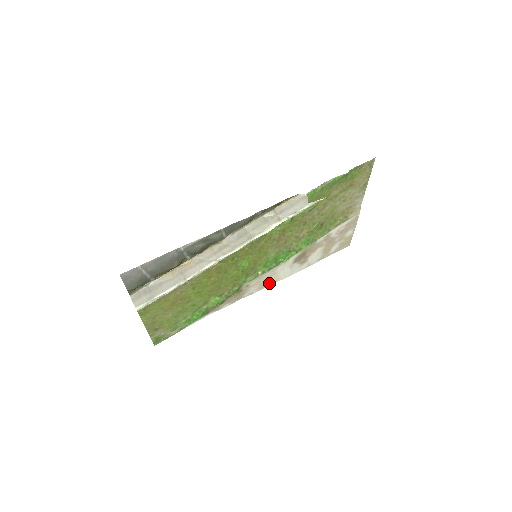
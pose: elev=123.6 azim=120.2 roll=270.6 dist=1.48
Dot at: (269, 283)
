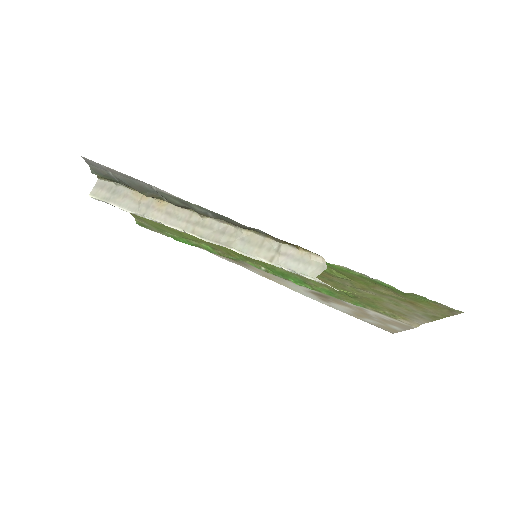
Dot at: (277, 281)
